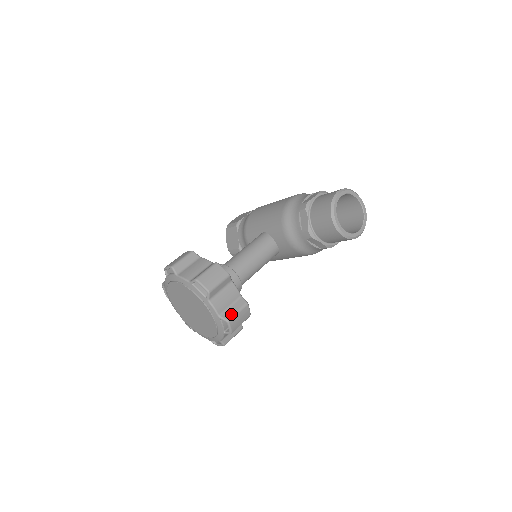
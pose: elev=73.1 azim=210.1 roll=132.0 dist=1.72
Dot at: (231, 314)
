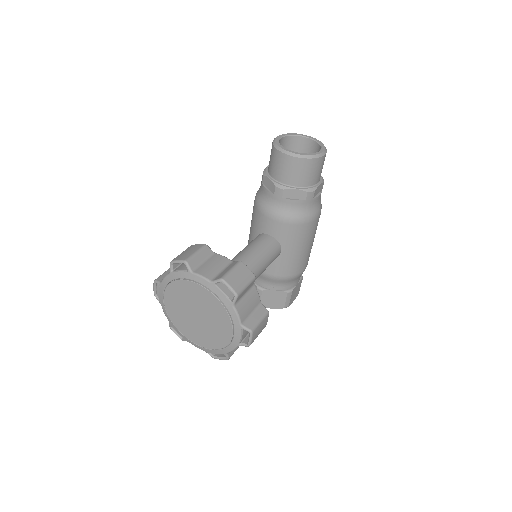
Dot at: (224, 274)
